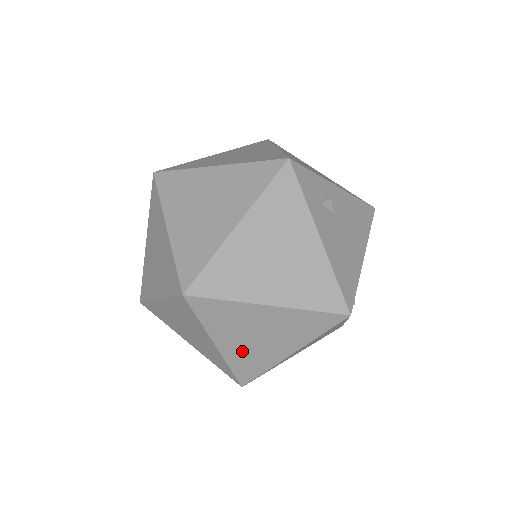
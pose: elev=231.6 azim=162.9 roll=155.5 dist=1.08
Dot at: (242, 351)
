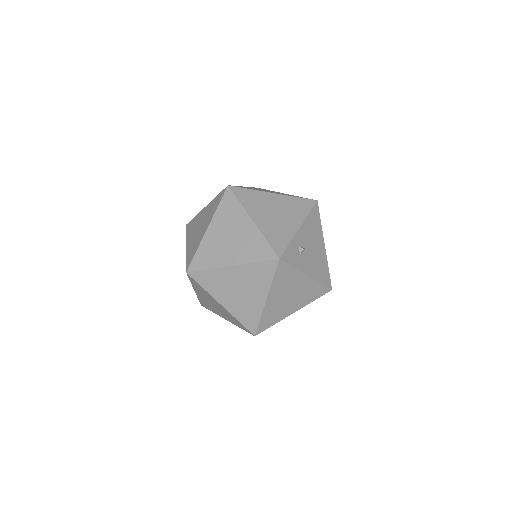
Dot at: occluded
